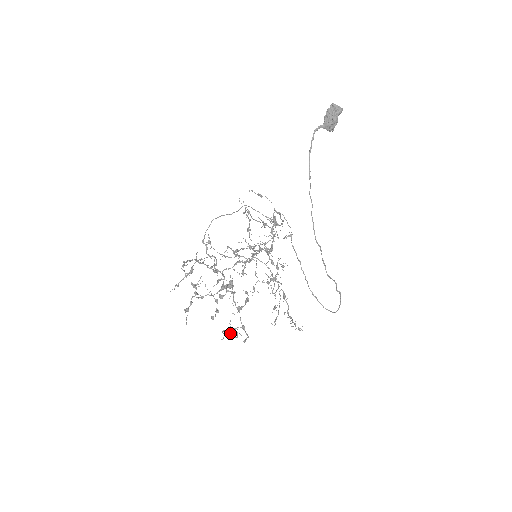
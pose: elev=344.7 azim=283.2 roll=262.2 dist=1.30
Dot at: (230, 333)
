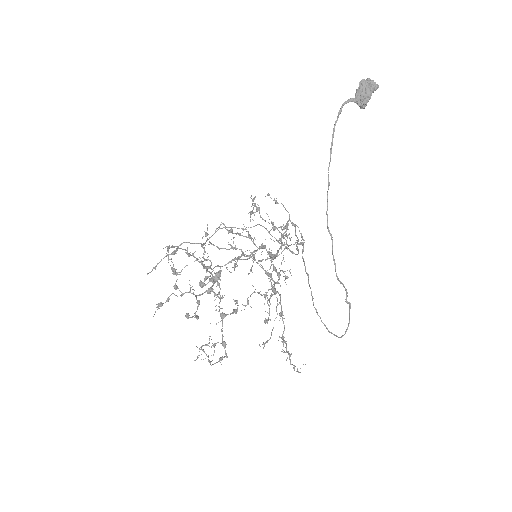
Dot at: (208, 355)
